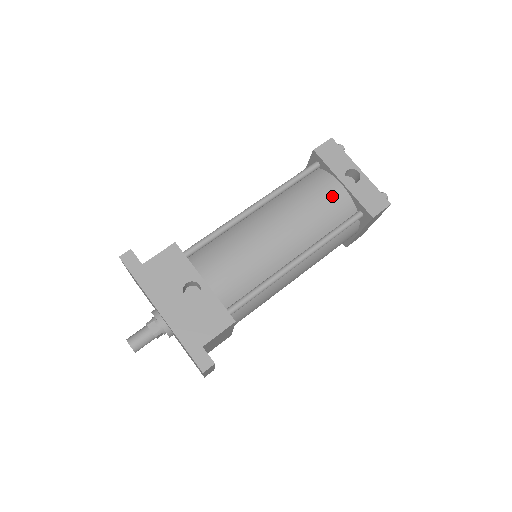
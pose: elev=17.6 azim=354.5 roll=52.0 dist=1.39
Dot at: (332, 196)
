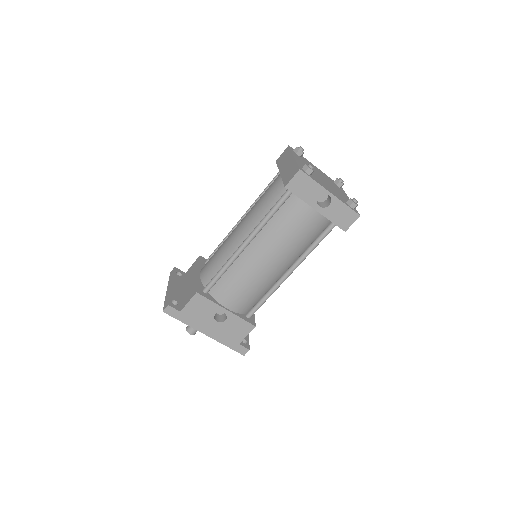
Dot at: (308, 222)
